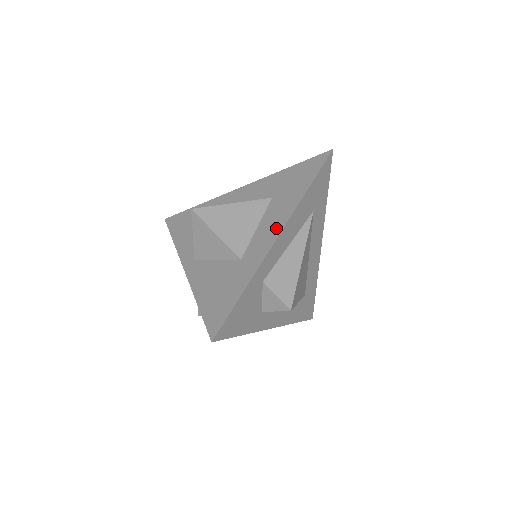
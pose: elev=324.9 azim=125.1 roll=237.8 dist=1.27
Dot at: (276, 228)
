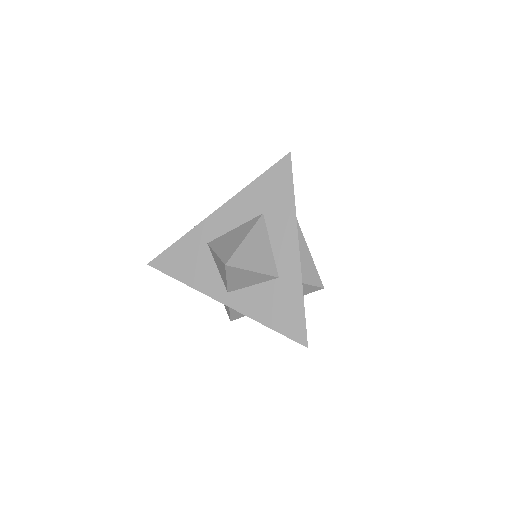
Dot at: (291, 241)
